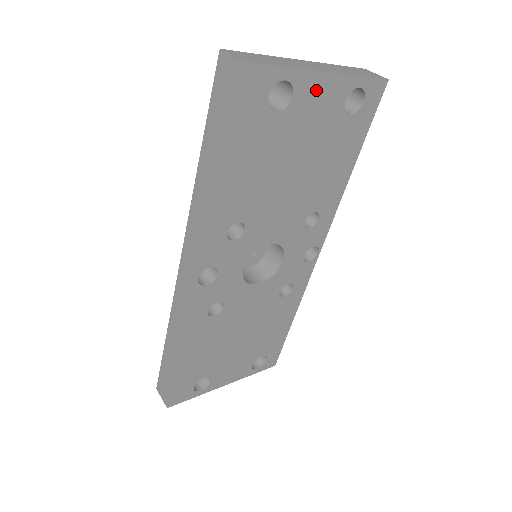
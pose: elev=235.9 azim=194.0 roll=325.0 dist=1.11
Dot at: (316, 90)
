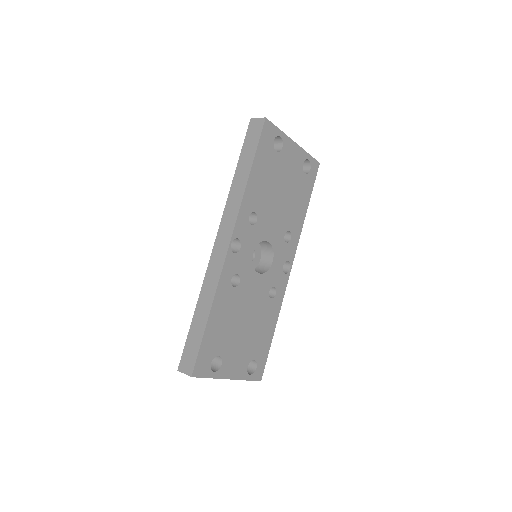
Dot at: (291, 150)
